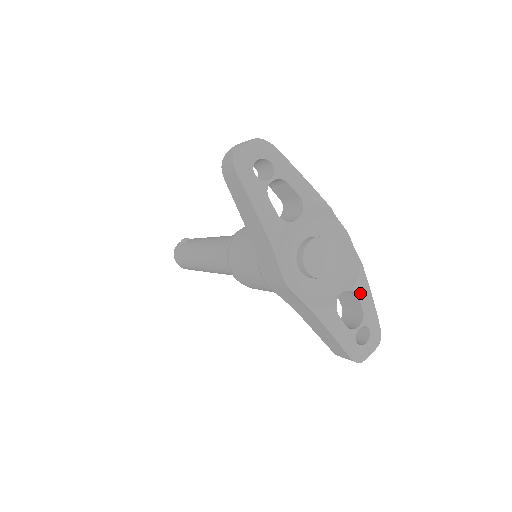
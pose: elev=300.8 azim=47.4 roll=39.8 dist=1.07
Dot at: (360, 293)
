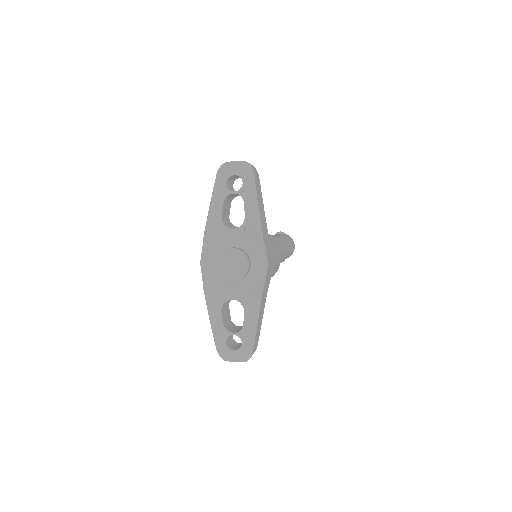
Dot at: (248, 311)
